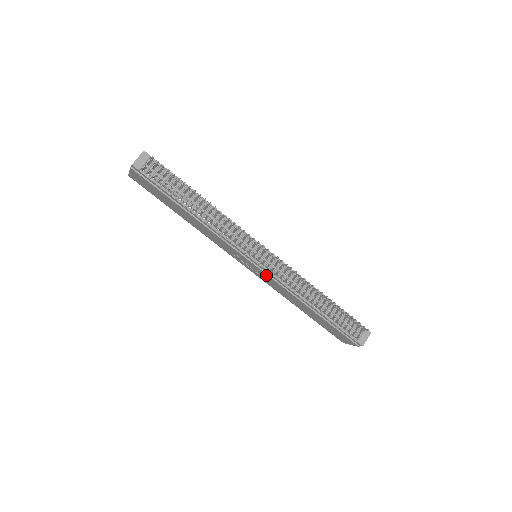
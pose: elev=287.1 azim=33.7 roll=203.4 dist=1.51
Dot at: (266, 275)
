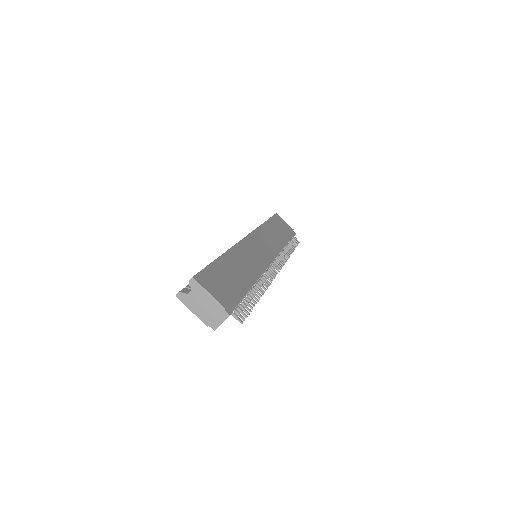
Dot at: occluded
